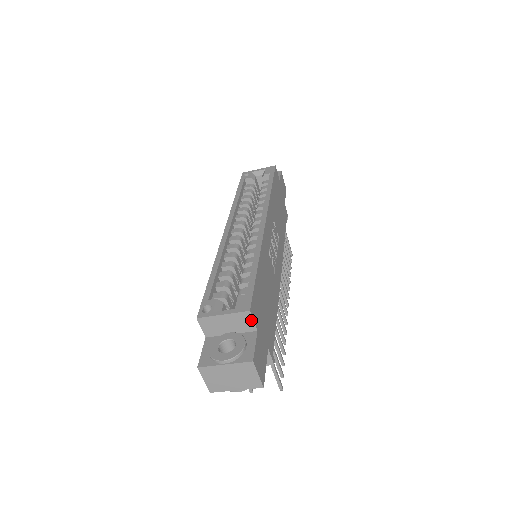
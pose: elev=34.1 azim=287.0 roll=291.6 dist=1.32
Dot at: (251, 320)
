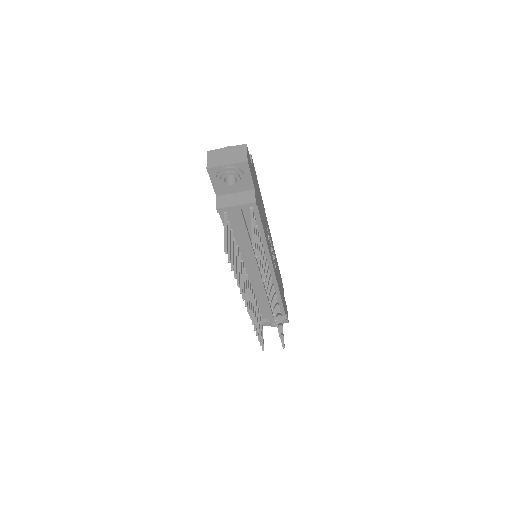
Dot at: occluded
